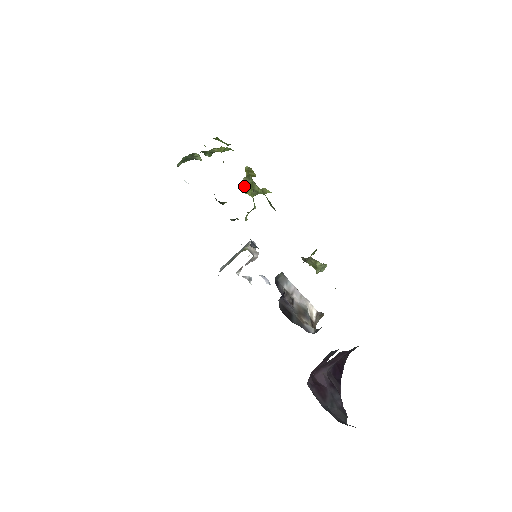
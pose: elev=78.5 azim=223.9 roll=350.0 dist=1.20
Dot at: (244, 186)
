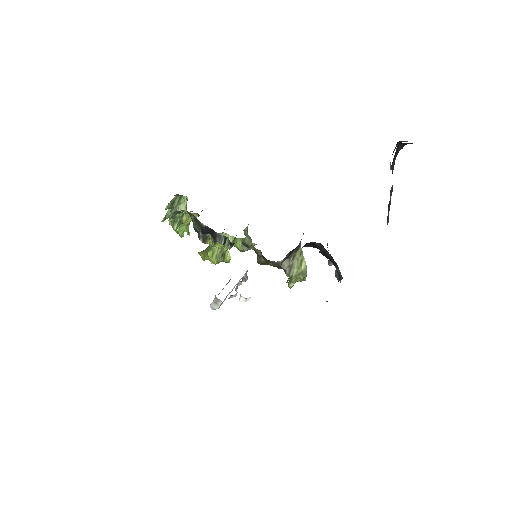
Dot at: (210, 248)
